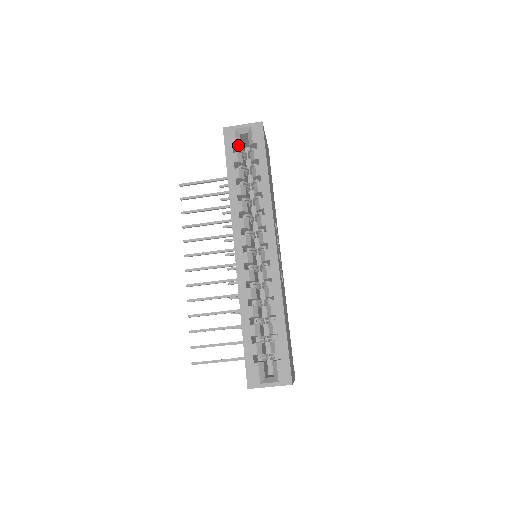
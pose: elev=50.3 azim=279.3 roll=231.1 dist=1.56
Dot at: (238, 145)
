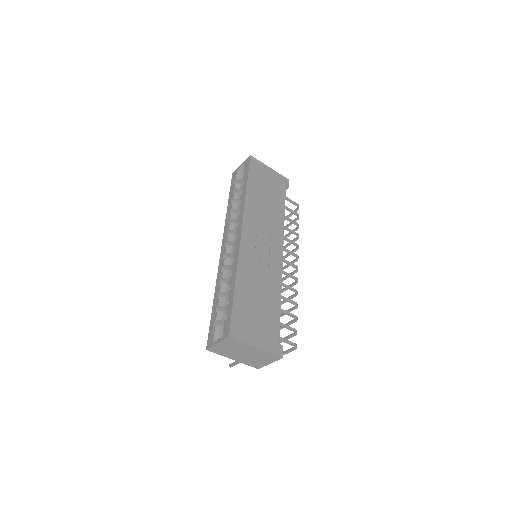
Dot at: (238, 179)
